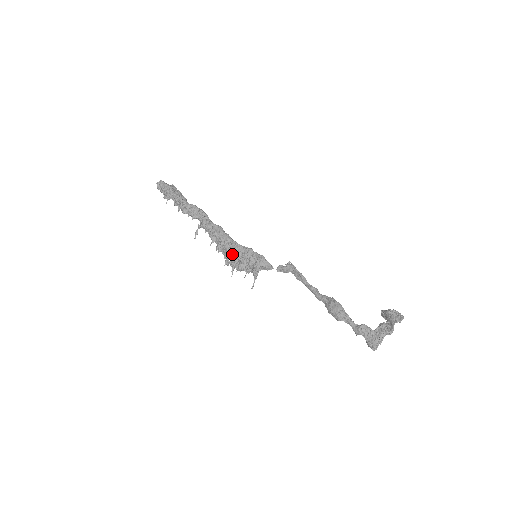
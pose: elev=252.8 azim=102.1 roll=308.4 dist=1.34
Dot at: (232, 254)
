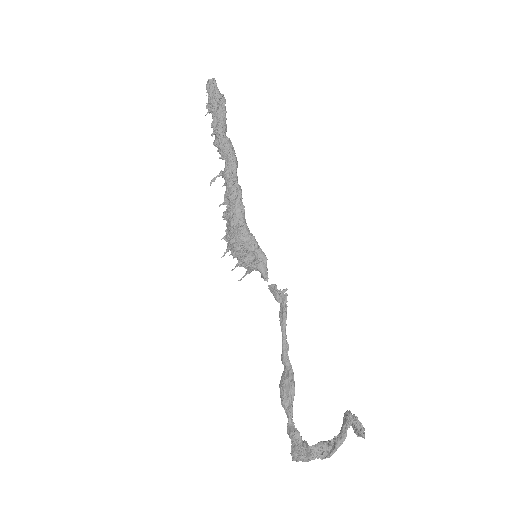
Dot at: (233, 235)
